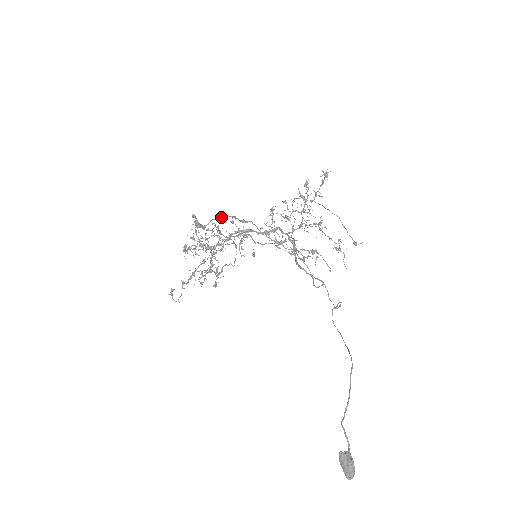
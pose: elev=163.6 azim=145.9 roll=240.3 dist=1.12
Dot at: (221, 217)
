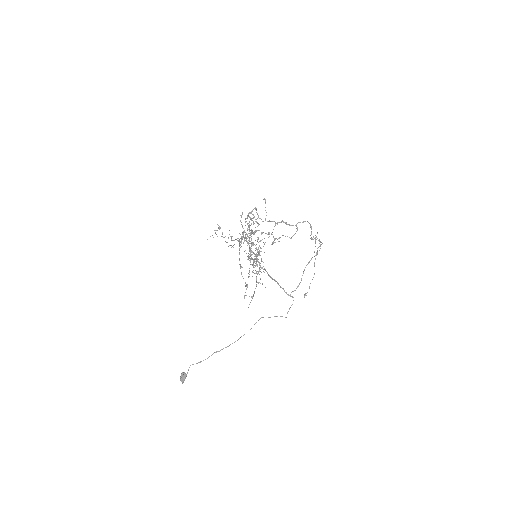
Dot at: (252, 220)
